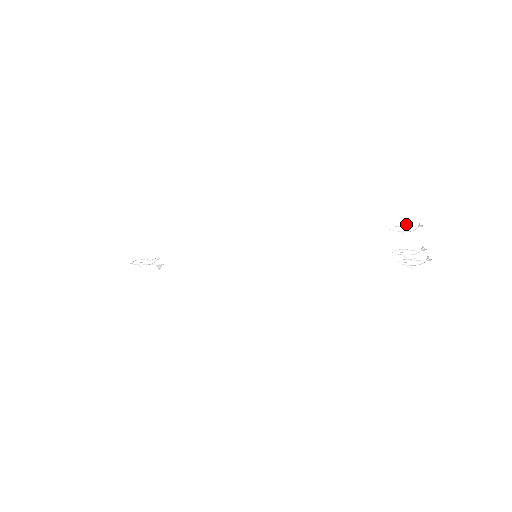
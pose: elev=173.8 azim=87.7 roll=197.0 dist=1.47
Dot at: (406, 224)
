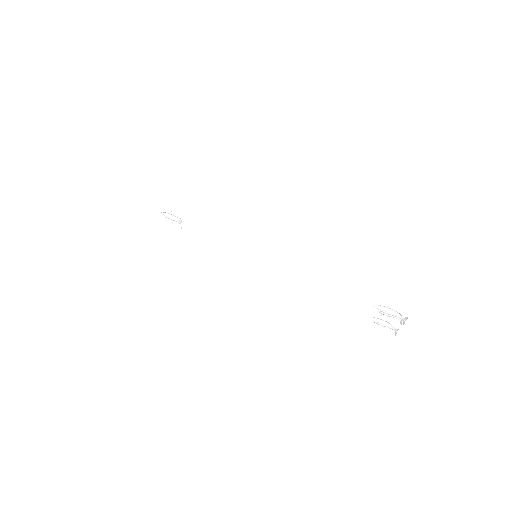
Dot at: (390, 315)
